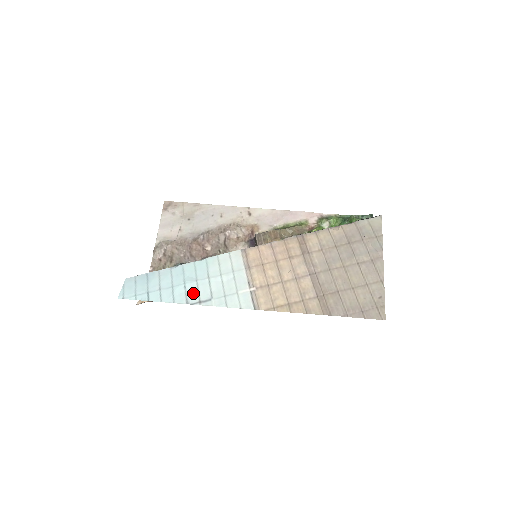
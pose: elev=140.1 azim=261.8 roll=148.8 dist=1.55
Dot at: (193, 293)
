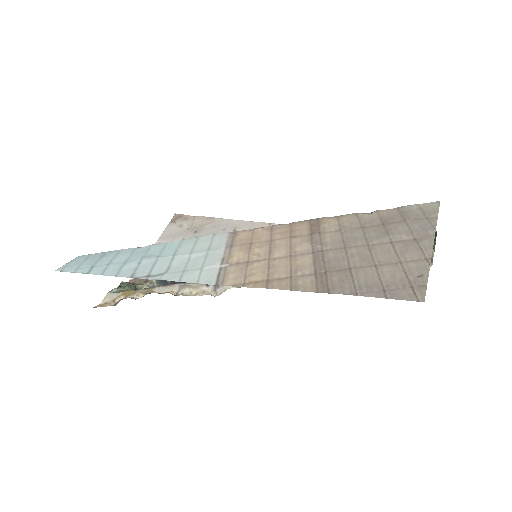
Dot at: (145, 268)
